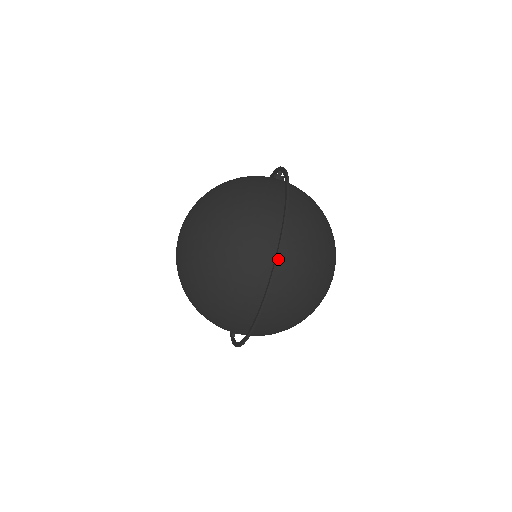
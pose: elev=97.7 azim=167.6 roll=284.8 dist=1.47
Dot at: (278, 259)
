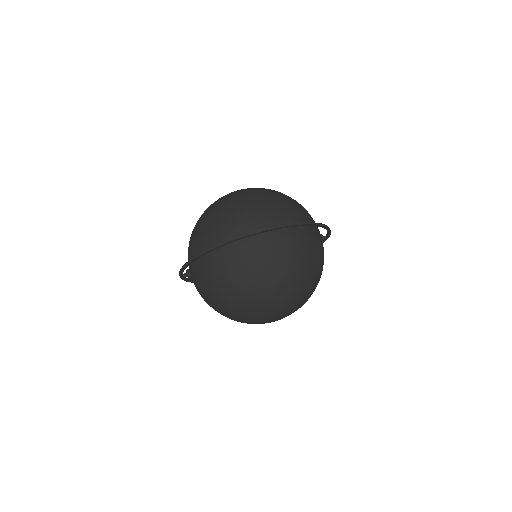
Dot at: (277, 228)
